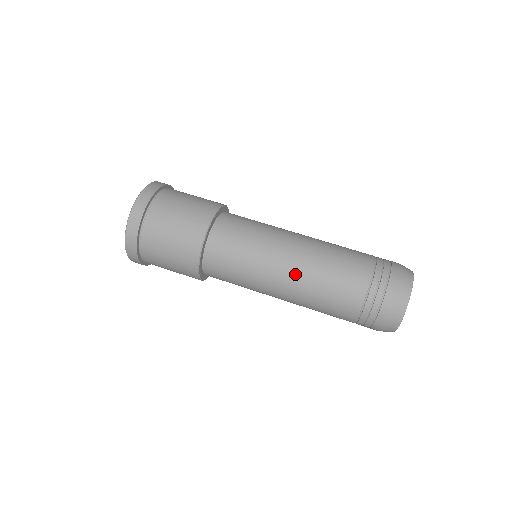
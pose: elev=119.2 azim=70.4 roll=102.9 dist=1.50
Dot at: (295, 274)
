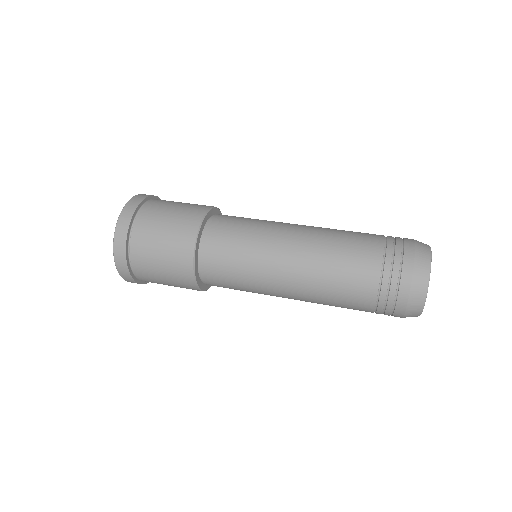
Dot at: (297, 284)
